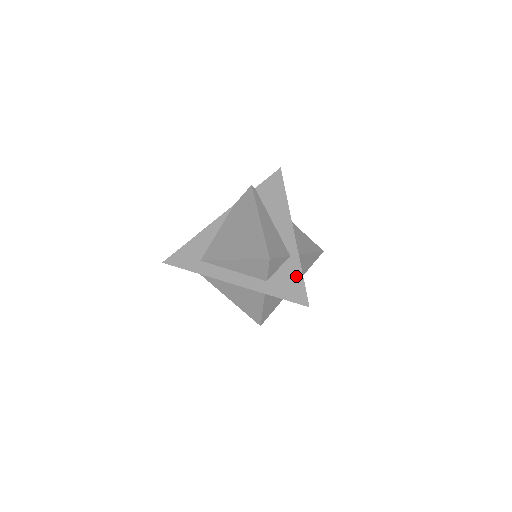
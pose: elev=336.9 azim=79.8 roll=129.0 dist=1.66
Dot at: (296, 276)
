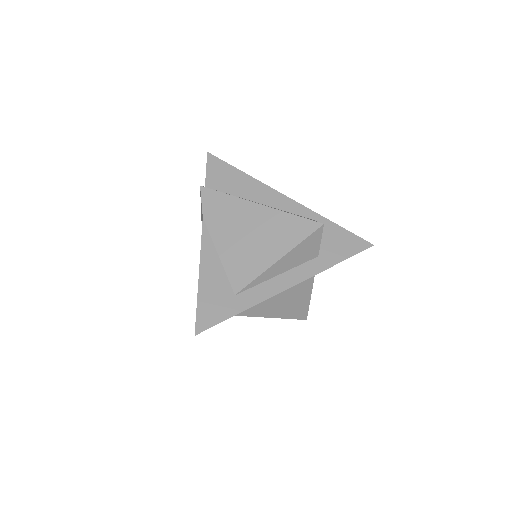
Dot at: (335, 231)
